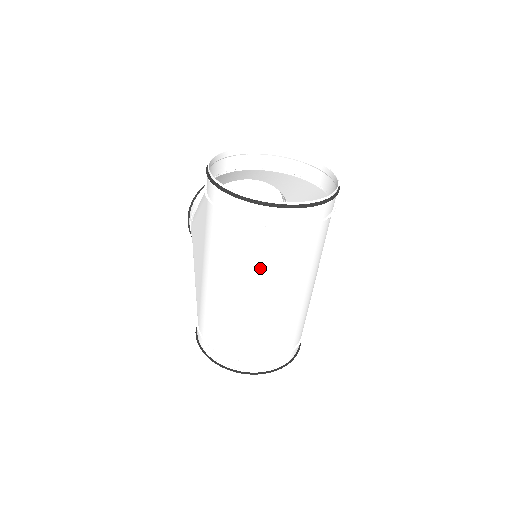
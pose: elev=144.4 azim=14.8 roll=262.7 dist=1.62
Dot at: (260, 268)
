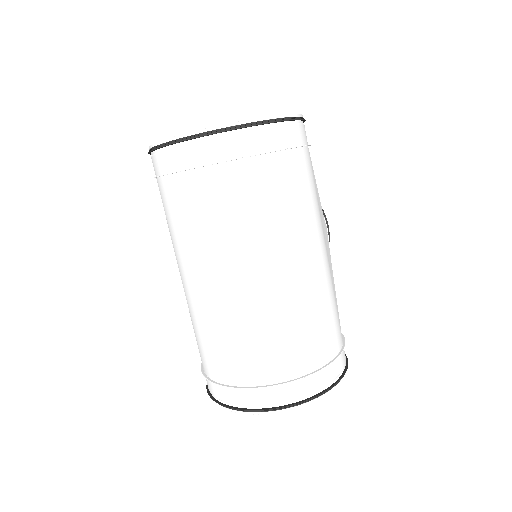
Dot at: (201, 234)
